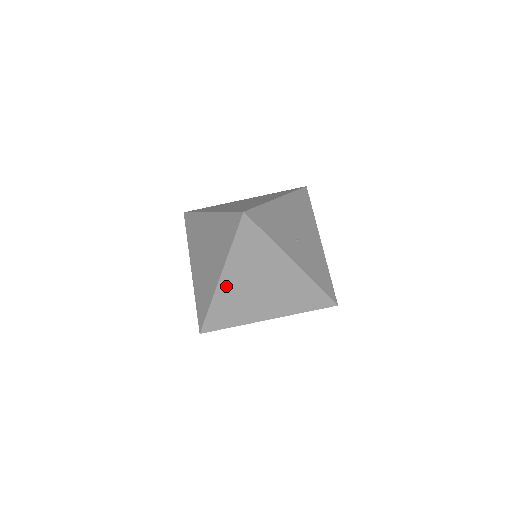
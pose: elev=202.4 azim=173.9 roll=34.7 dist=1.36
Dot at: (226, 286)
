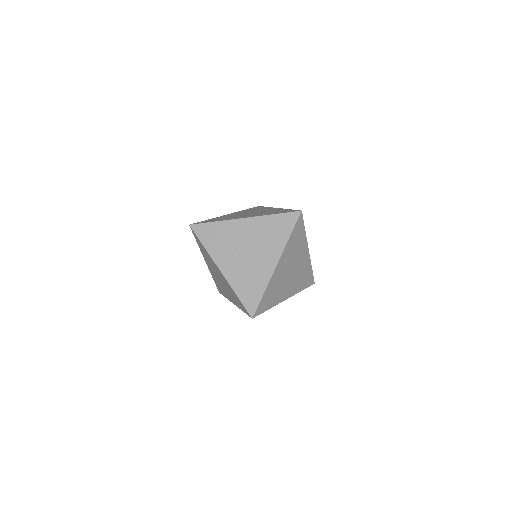
Dot at: (210, 268)
